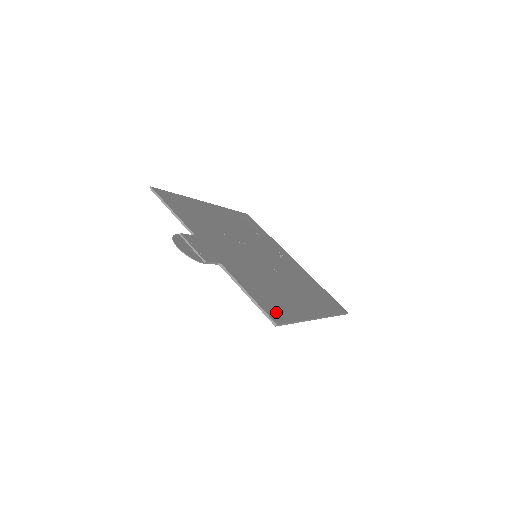
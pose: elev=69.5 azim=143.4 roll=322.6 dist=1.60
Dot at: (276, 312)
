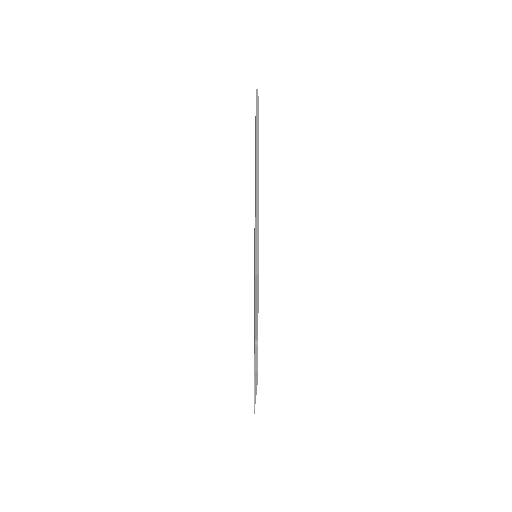
Dot at: occluded
